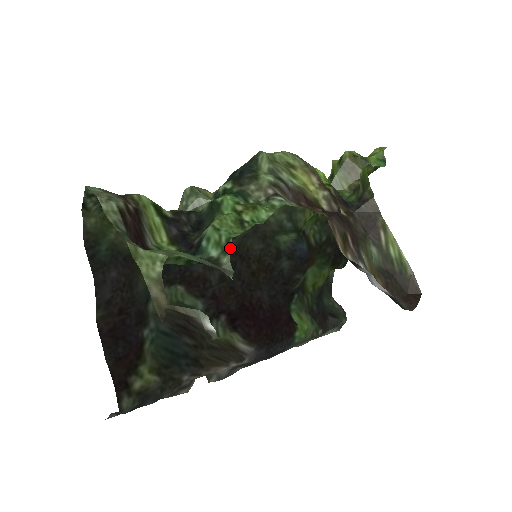
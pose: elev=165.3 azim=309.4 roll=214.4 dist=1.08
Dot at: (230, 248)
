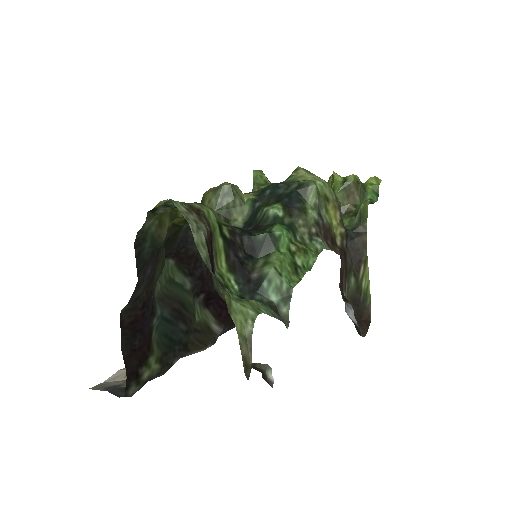
Dot at: occluded
